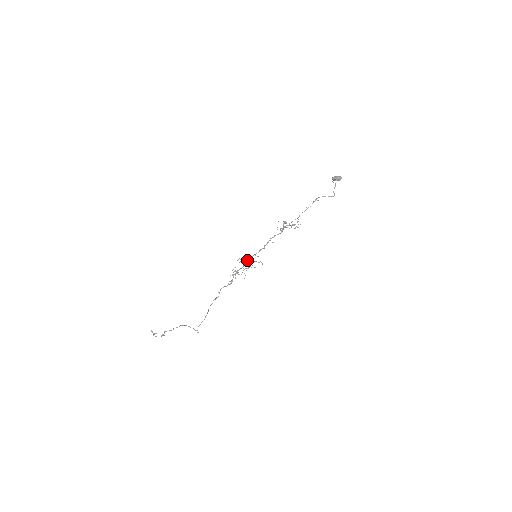
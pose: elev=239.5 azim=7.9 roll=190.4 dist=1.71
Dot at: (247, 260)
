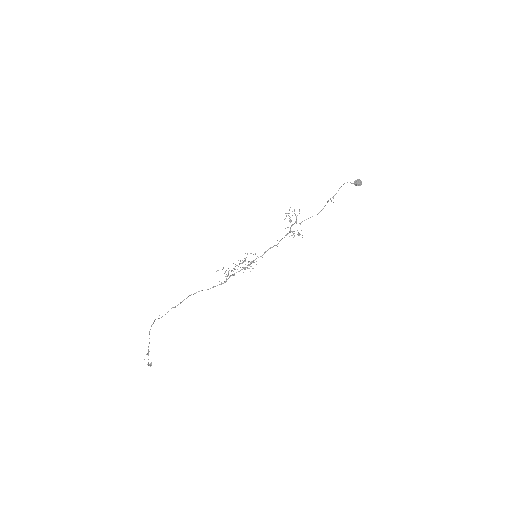
Dot at: occluded
